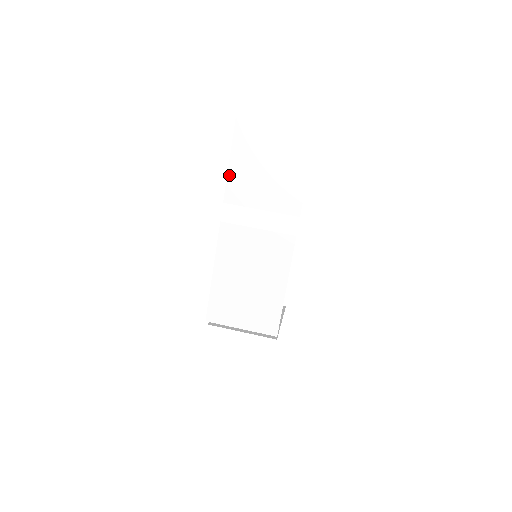
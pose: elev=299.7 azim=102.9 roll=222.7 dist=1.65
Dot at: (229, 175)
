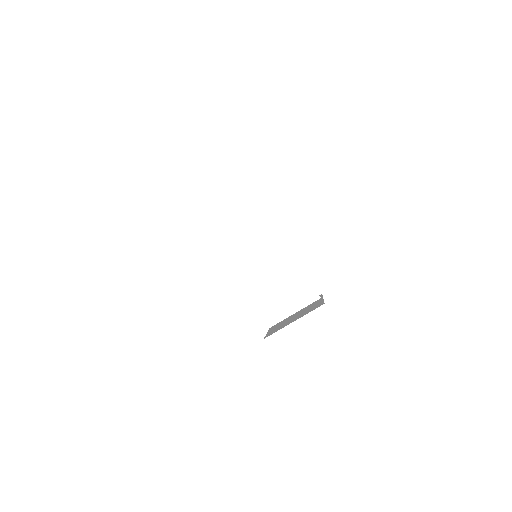
Dot at: (187, 211)
